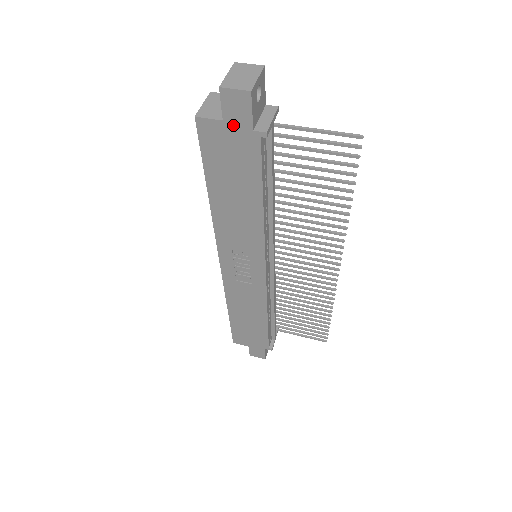
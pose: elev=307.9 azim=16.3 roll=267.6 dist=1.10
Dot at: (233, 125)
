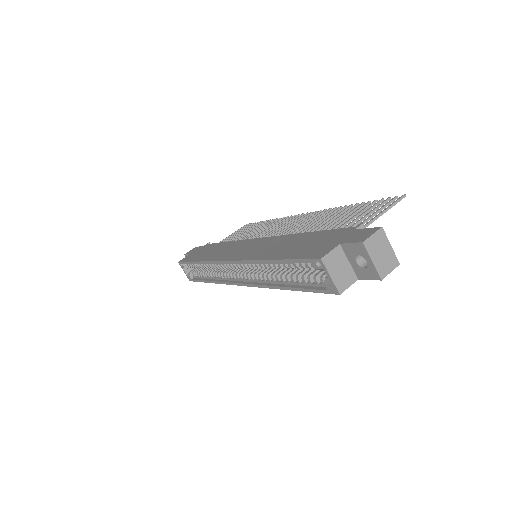
Dot at: occluded
